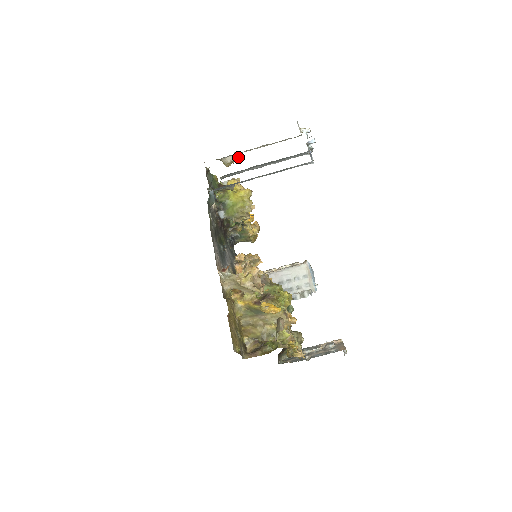
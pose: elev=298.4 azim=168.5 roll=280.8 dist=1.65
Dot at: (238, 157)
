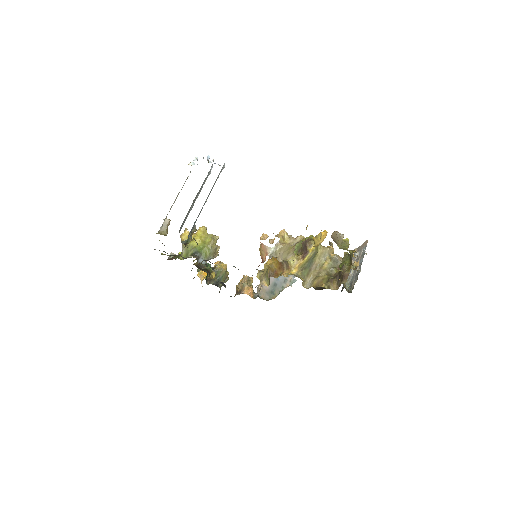
Dot at: (168, 219)
